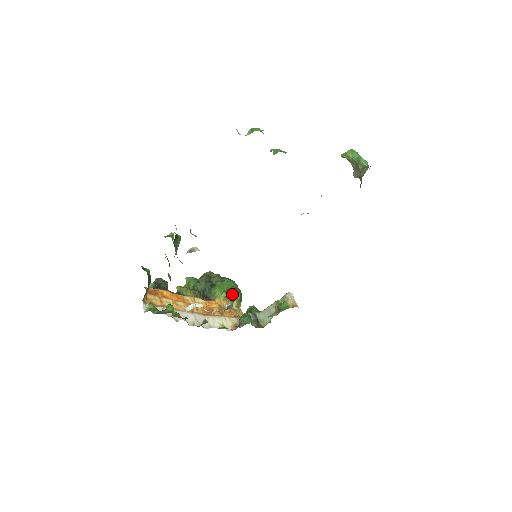
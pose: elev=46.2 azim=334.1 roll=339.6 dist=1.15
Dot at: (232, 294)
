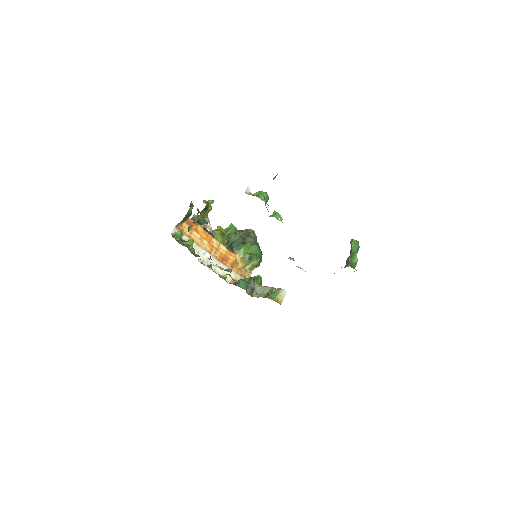
Dot at: (251, 258)
